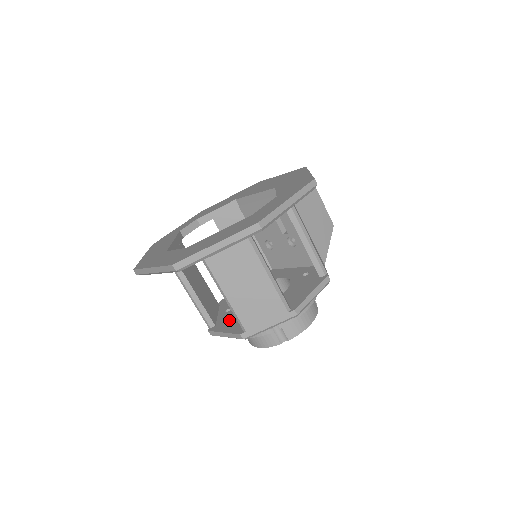
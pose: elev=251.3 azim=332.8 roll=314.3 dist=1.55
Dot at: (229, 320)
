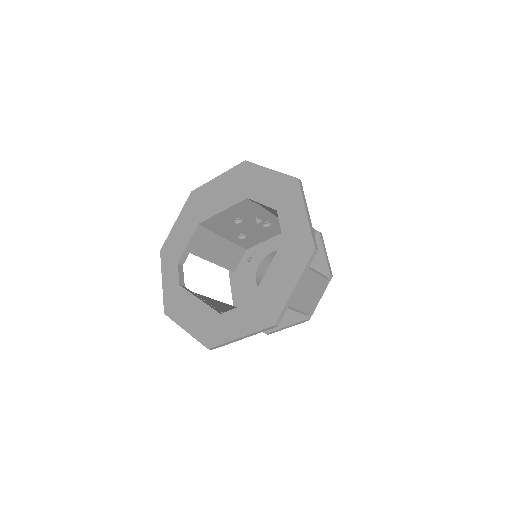
Dot at: occluded
